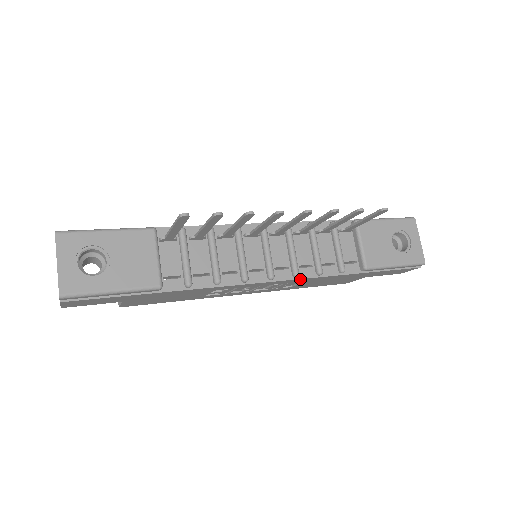
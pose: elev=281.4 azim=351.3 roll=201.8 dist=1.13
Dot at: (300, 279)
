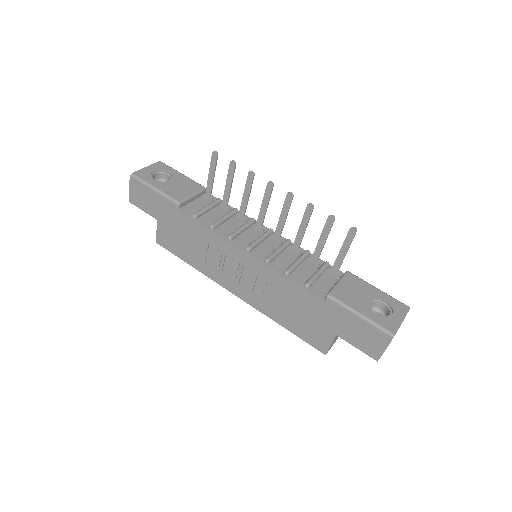
Dot at: (269, 268)
